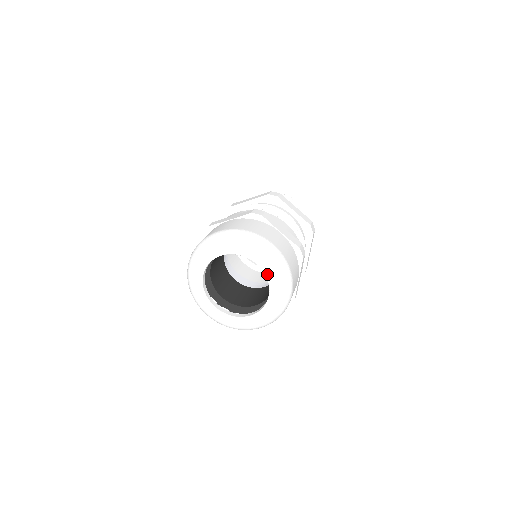
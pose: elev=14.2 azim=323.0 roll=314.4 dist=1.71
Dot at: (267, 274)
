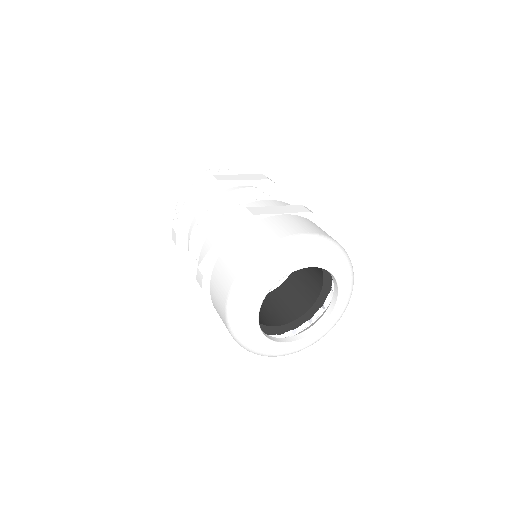
Dot at: (341, 295)
